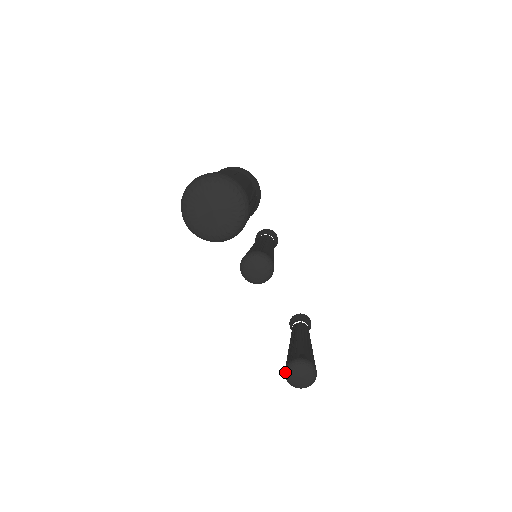
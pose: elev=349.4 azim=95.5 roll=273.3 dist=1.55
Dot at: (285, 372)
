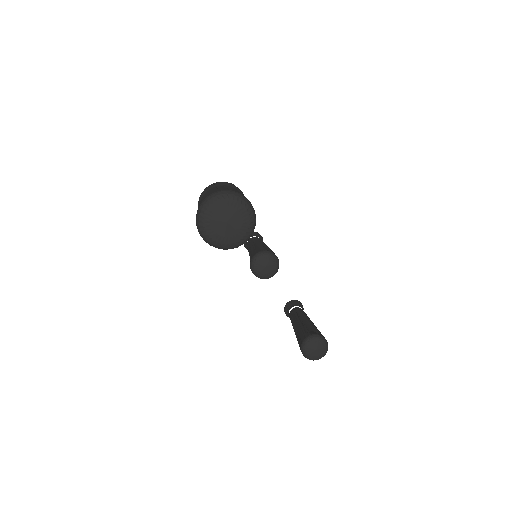
Dot at: (302, 349)
